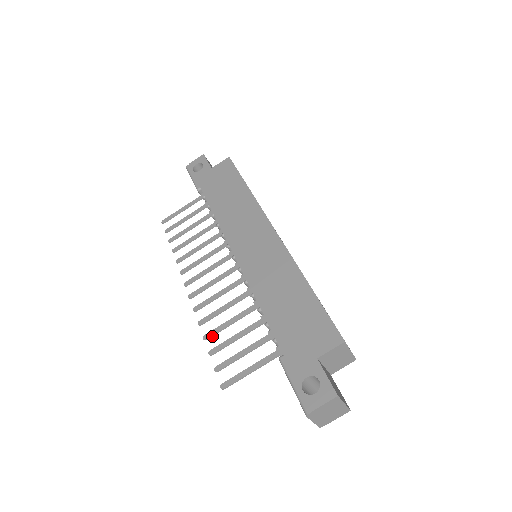
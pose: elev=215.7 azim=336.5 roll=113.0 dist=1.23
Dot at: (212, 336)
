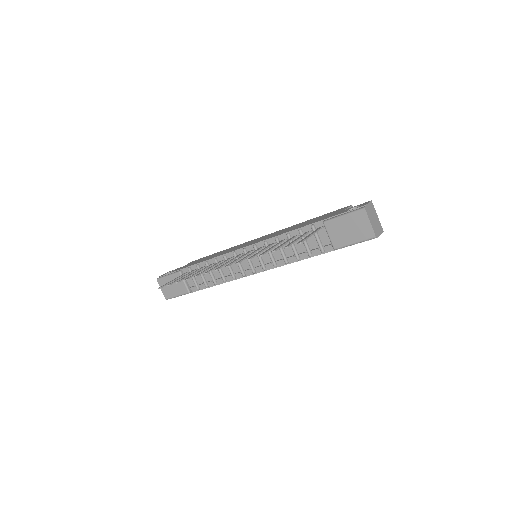
Dot at: (265, 253)
